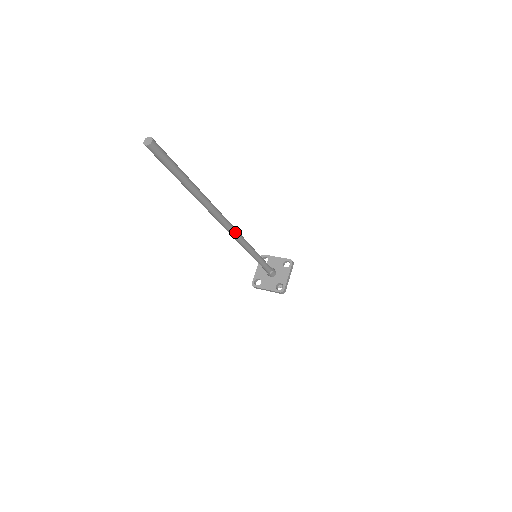
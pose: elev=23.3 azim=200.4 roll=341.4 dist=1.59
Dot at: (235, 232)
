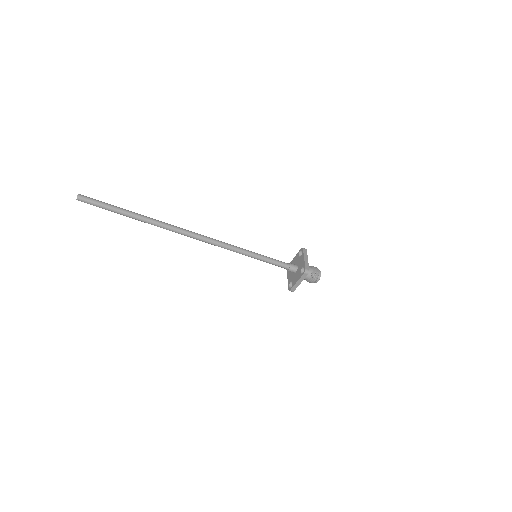
Dot at: (207, 238)
